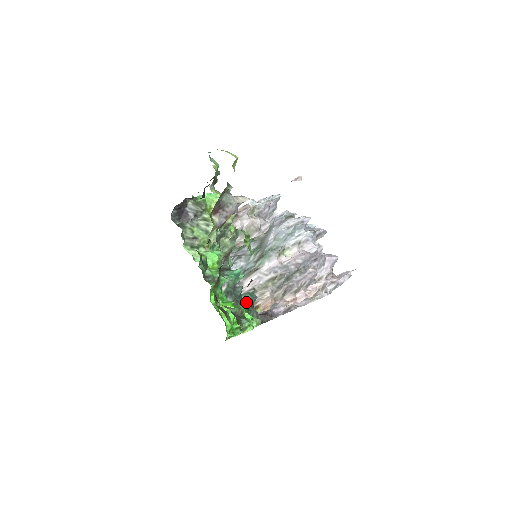
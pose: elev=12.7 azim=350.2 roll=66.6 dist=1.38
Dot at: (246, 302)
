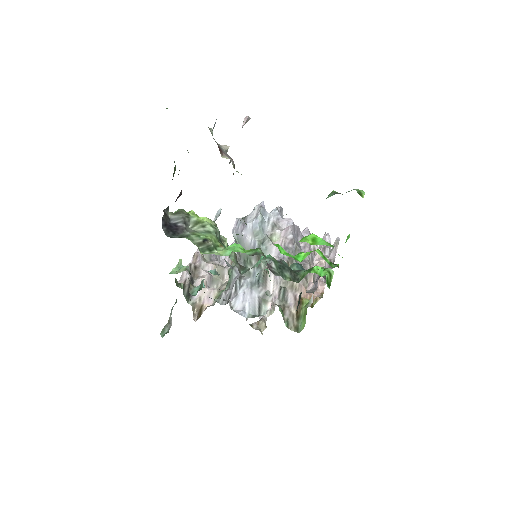
Dot at: (299, 271)
